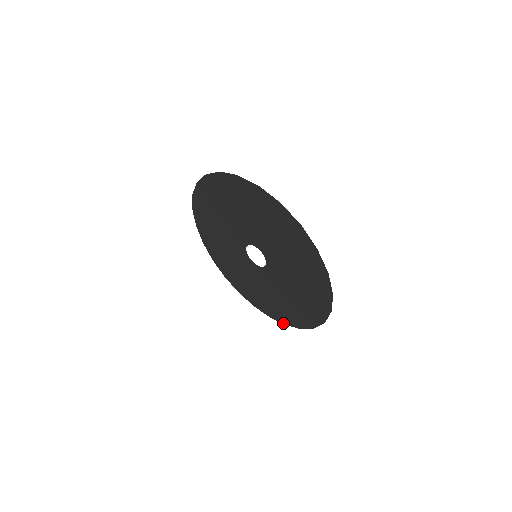
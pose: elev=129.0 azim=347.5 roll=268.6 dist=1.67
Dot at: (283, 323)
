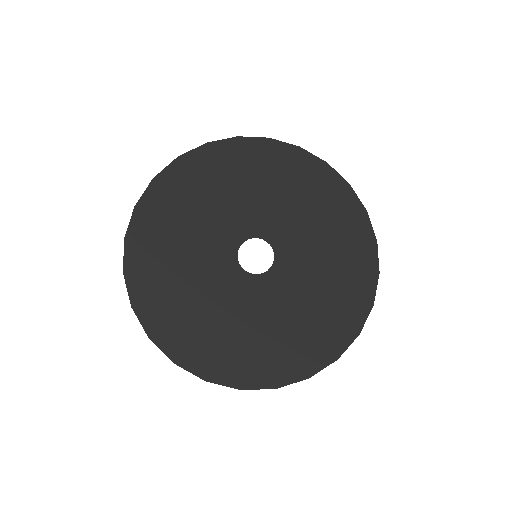
Dot at: (304, 377)
